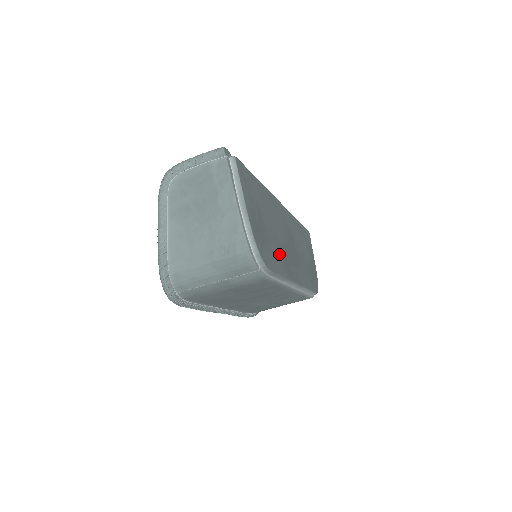
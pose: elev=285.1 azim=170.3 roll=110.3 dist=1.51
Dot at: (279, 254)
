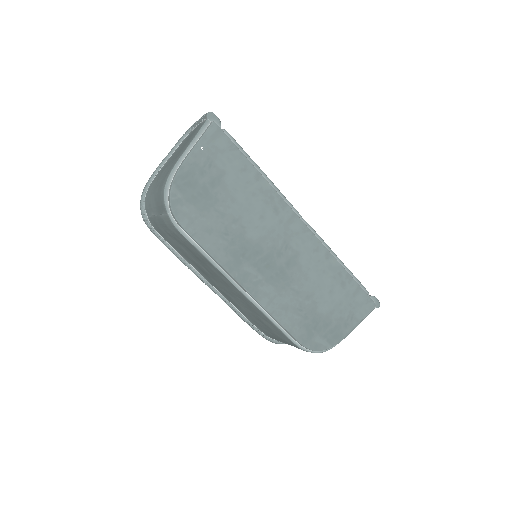
Dot at: (226, 235)
